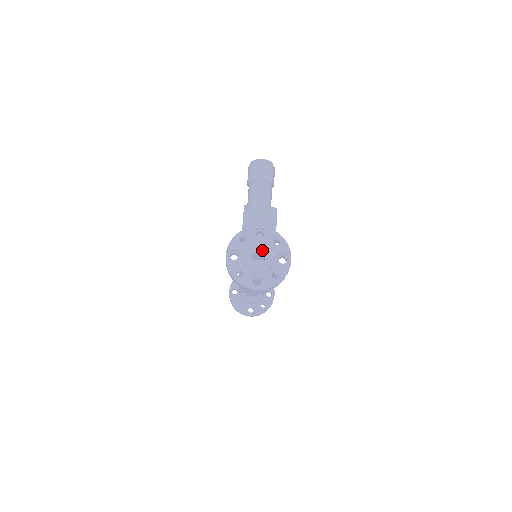
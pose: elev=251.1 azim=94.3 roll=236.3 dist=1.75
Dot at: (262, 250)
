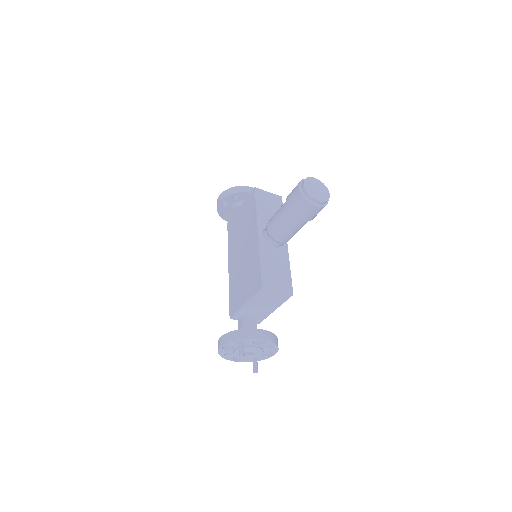
Dot at: (254, 351)
